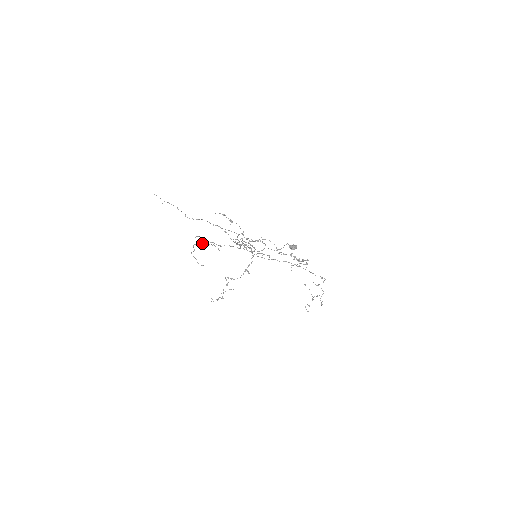
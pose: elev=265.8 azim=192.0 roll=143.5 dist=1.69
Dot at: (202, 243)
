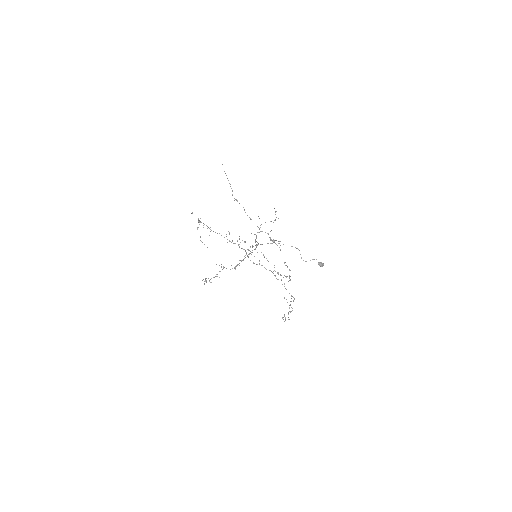
Dot at: (199, 222)
